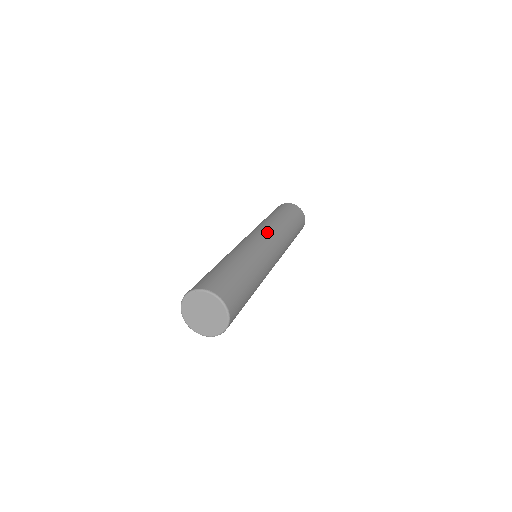
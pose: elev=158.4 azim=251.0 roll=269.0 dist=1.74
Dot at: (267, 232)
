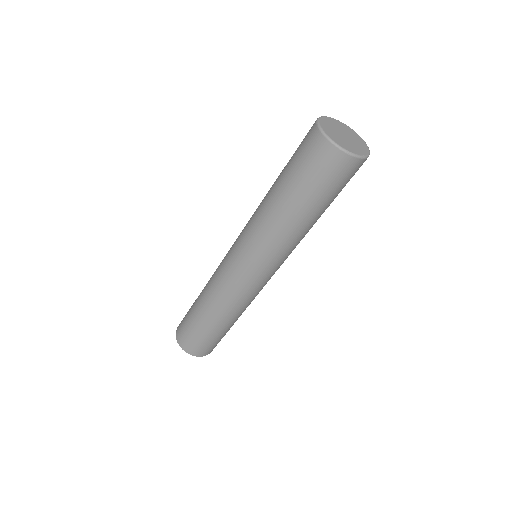
Dot at: occluded
